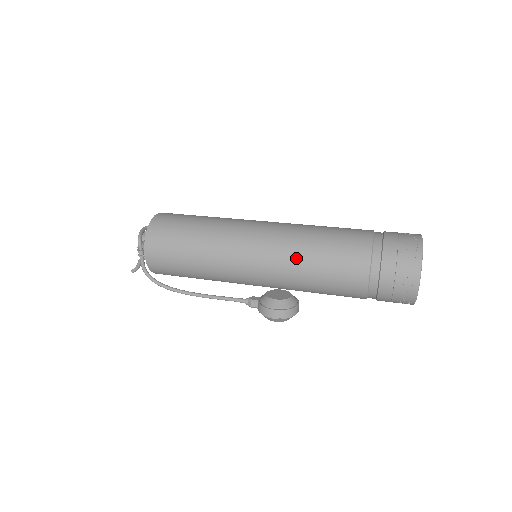
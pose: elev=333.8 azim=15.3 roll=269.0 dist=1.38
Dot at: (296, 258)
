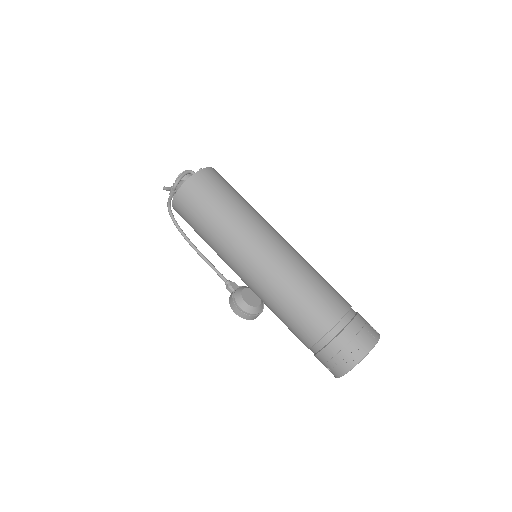
Dot at: (276, 291)
